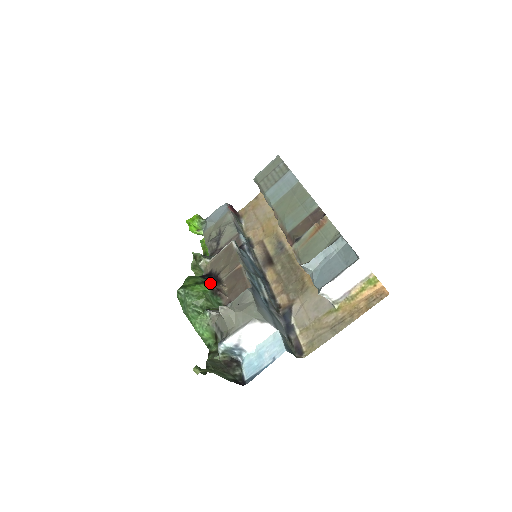
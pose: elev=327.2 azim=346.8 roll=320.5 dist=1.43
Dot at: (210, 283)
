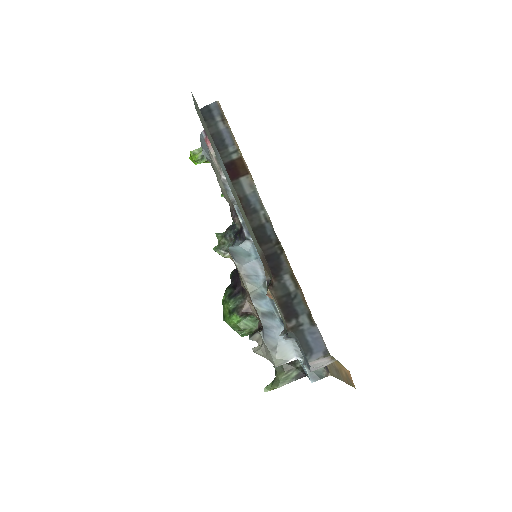
Dot at: (238, 308)
